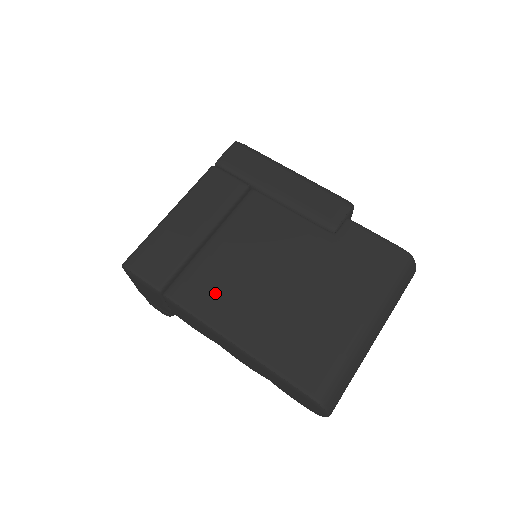
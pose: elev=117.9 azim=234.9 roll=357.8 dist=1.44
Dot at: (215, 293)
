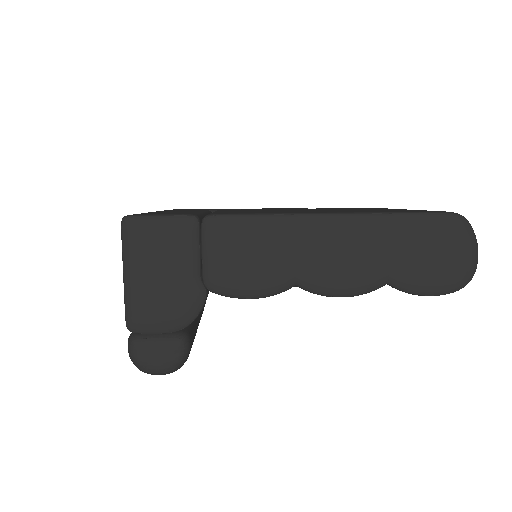
Dot at: occluded
